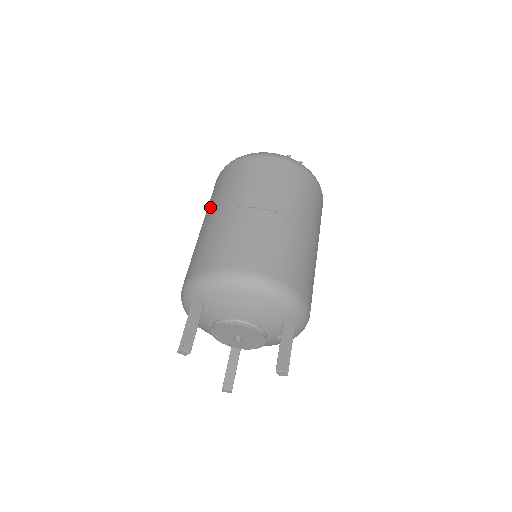
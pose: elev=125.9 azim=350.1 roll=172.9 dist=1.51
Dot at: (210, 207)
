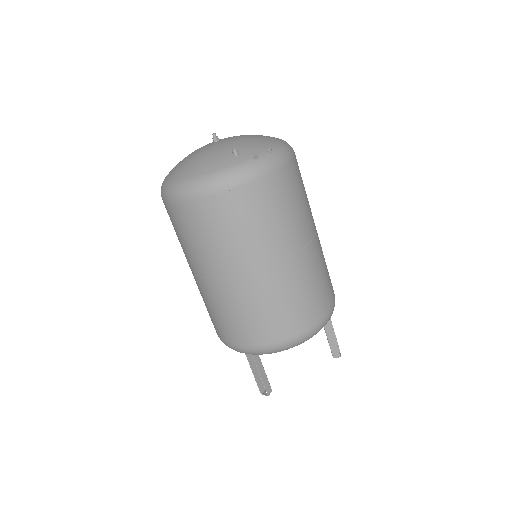
Dot at: (198, 261)
